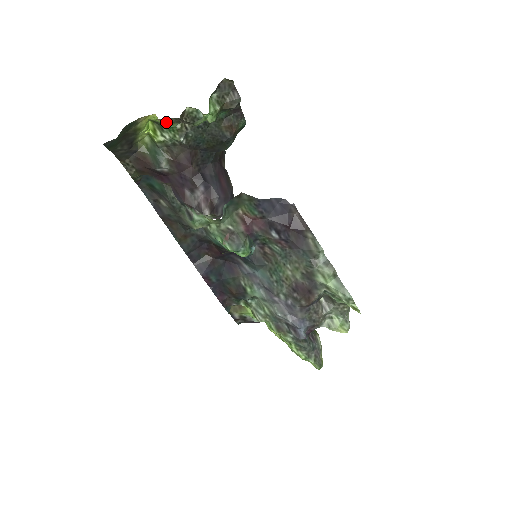
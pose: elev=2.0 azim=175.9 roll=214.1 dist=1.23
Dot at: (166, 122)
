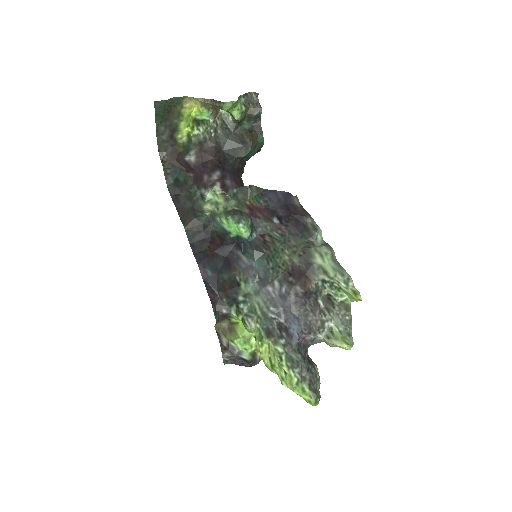
Dot at: (203, 108)
